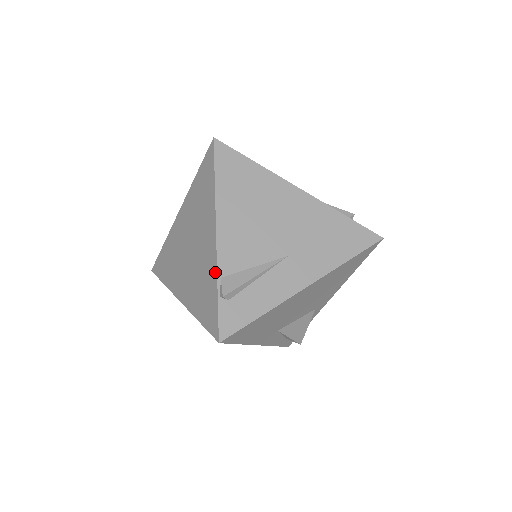
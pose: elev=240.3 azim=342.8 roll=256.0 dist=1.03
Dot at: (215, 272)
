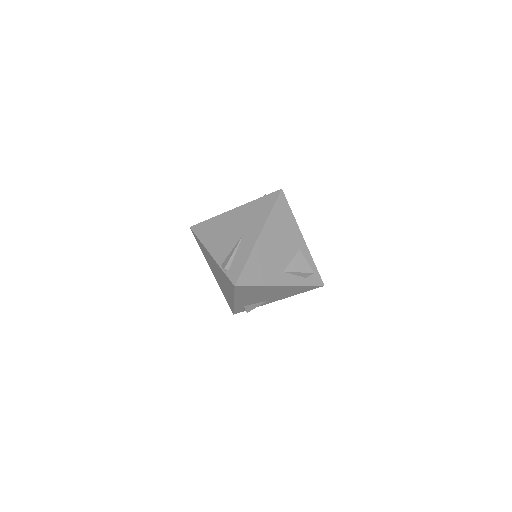
Dot at: (218, 266)
